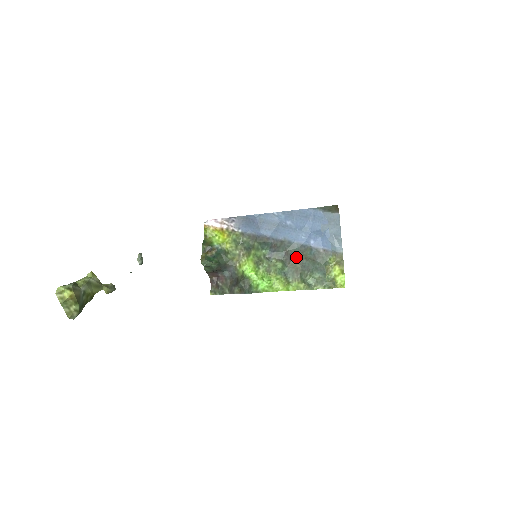
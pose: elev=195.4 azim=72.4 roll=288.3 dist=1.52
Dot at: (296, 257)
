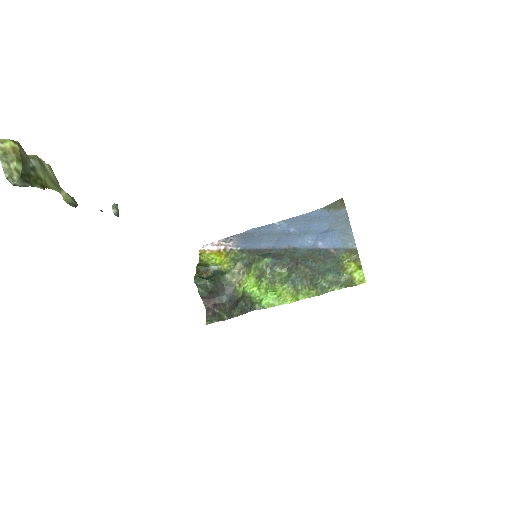
Dot at: (303, 261)
